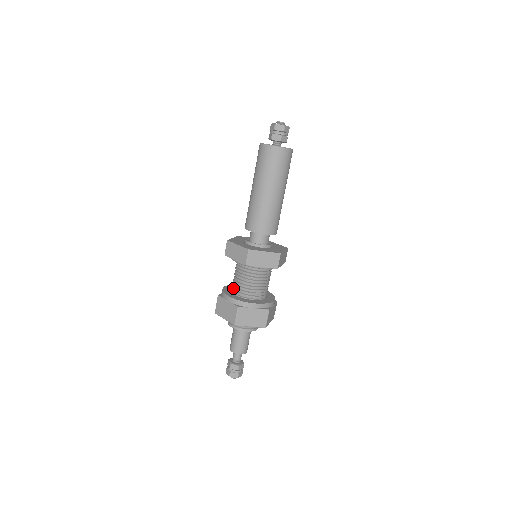
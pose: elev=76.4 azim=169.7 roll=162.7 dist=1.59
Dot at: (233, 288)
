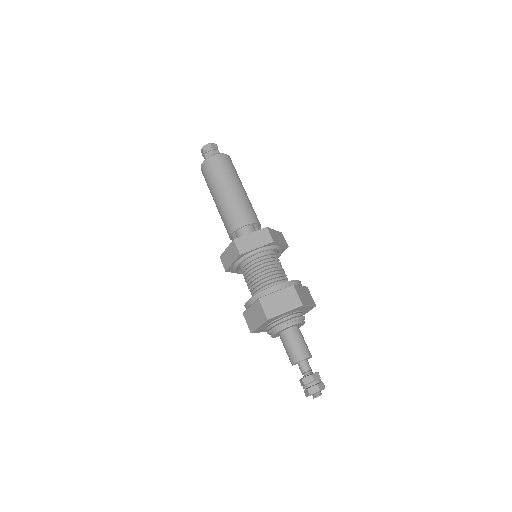
Dot at: (264, 286)
